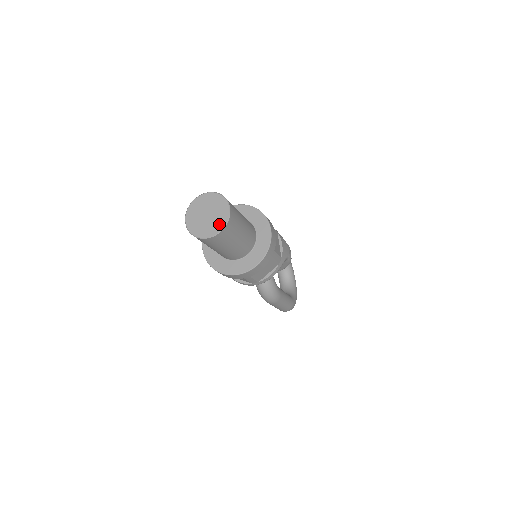
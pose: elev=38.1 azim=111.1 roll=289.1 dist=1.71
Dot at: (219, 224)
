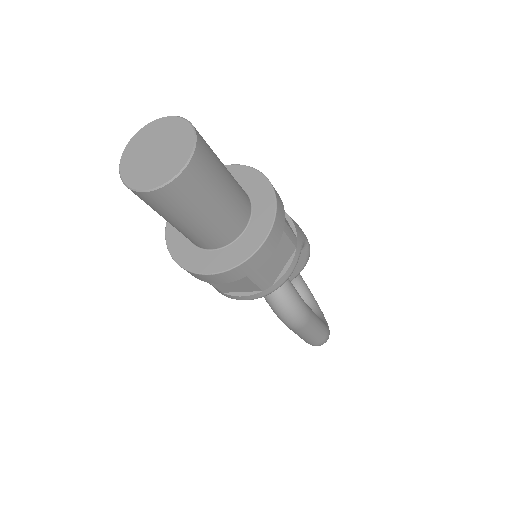
Dot at: (180, 155)
